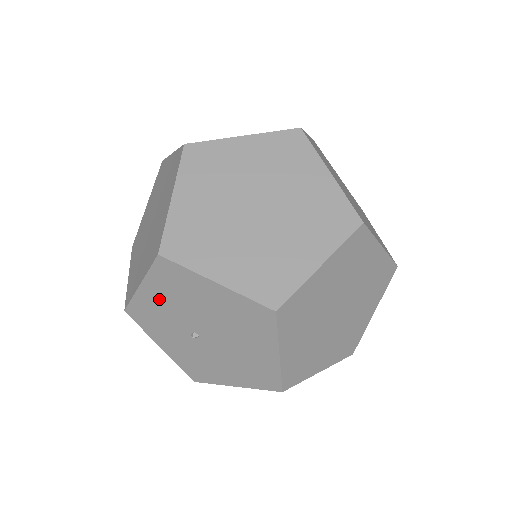
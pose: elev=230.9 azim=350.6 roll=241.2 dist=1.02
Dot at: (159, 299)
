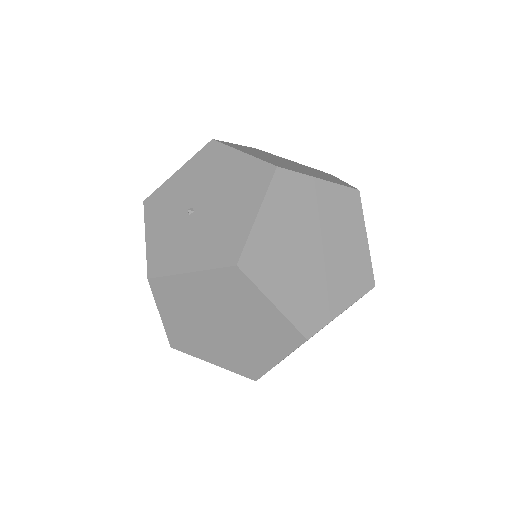
Dot at: (184, 180)
